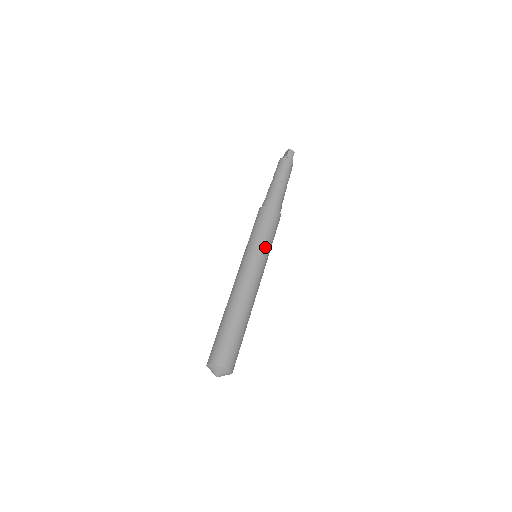
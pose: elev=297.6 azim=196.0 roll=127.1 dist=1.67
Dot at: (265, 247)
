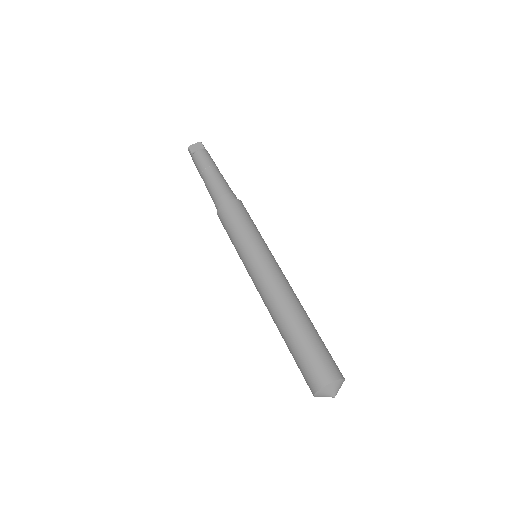
Dot at: occluded
